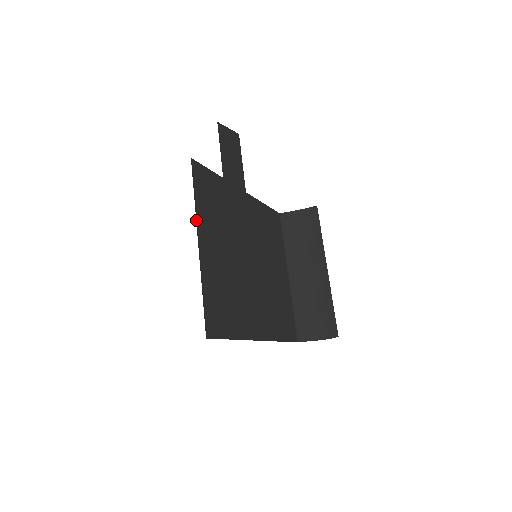
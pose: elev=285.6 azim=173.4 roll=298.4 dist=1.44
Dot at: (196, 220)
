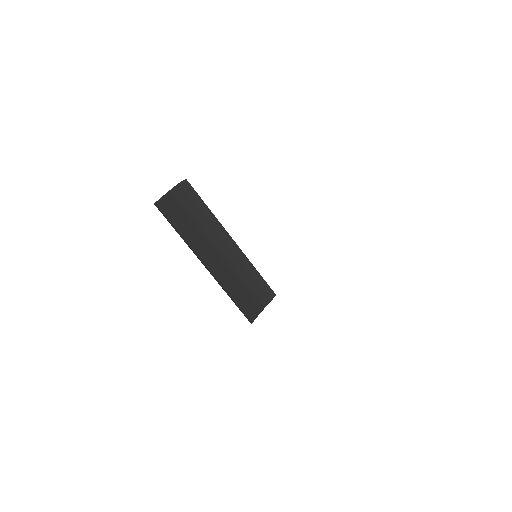
Dot at: occluded
